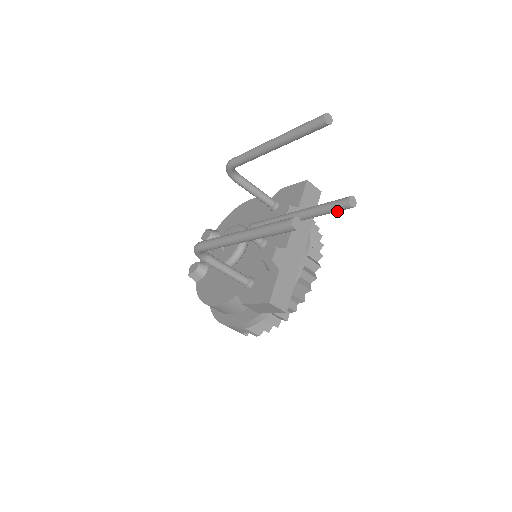
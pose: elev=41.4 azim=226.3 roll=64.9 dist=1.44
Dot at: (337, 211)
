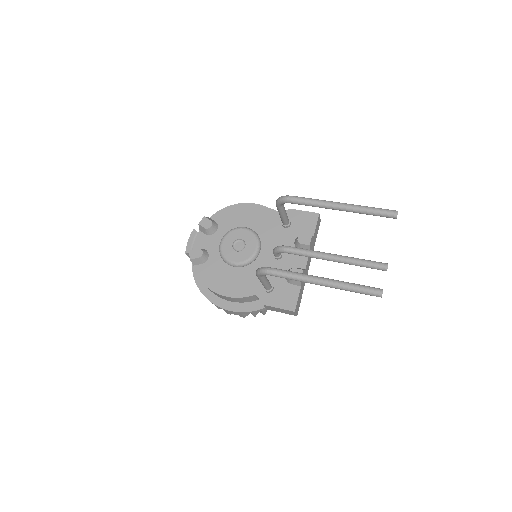
Dot at: (373, 268)
